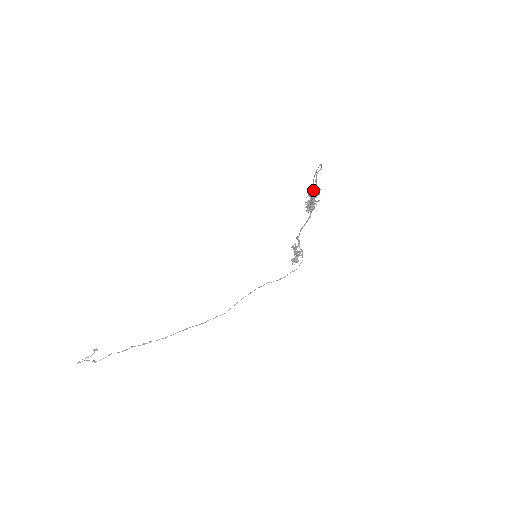
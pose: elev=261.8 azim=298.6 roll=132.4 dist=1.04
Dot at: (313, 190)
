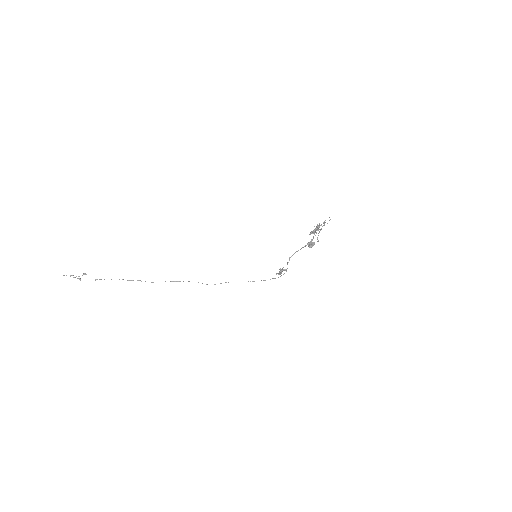
Dot at: (316, 233)
